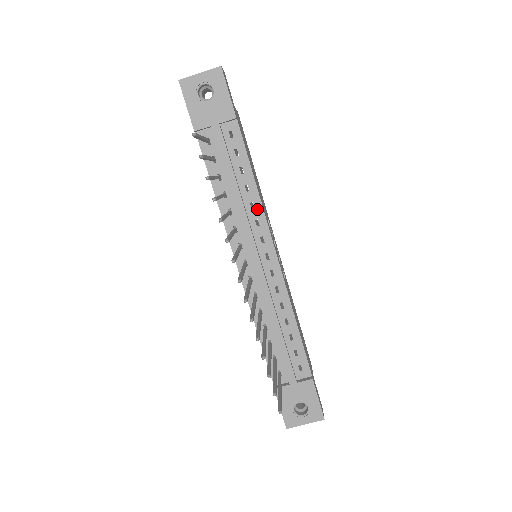
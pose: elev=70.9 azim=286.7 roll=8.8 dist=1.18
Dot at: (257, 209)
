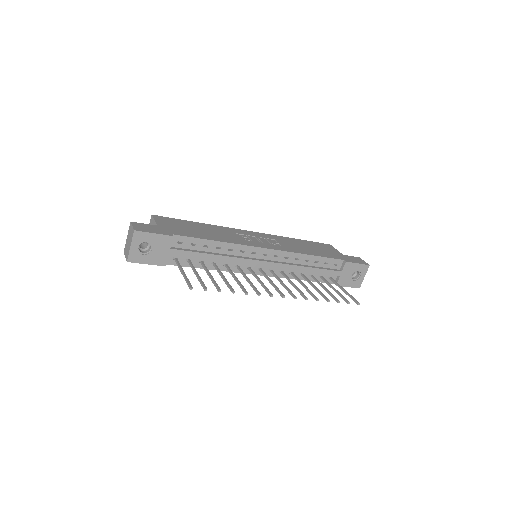
Dot at: (234, 248)
